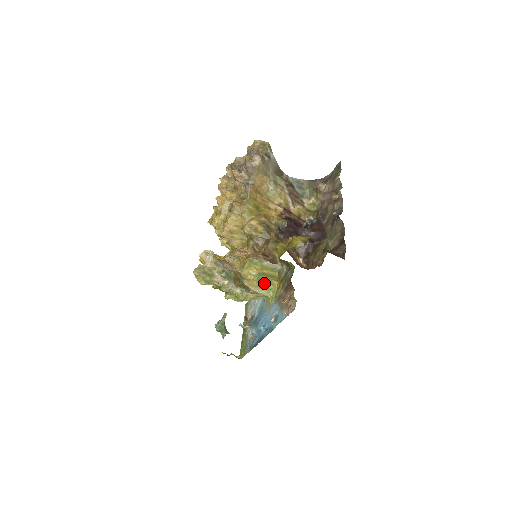
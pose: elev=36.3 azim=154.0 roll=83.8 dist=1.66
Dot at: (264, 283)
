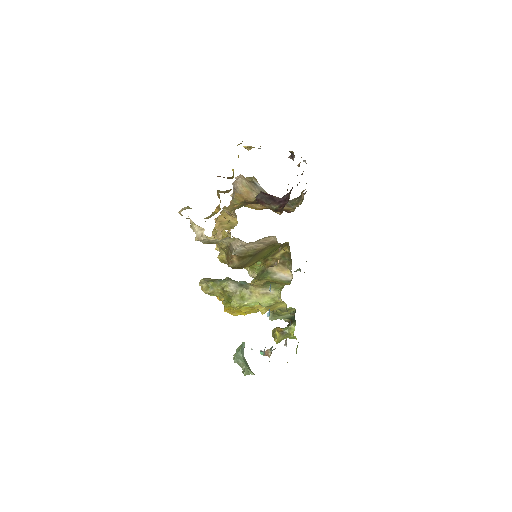
Dot at: (271, 284)
